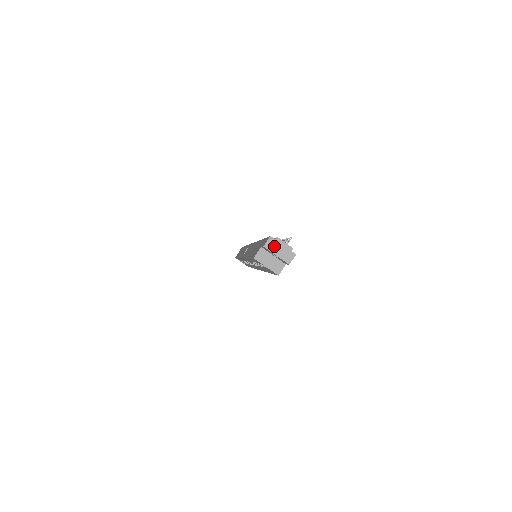
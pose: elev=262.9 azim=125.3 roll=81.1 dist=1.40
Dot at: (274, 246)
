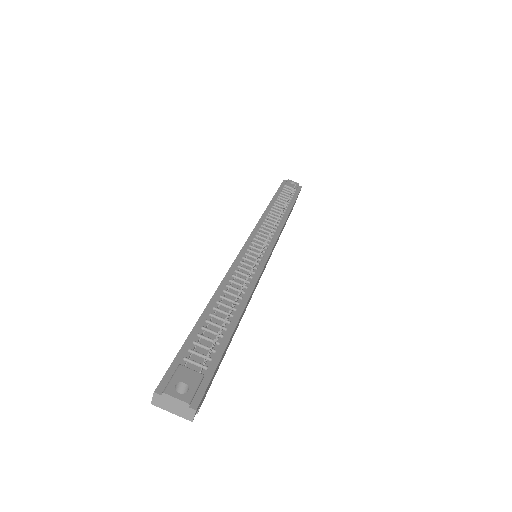
Dot at: (164, 403)
